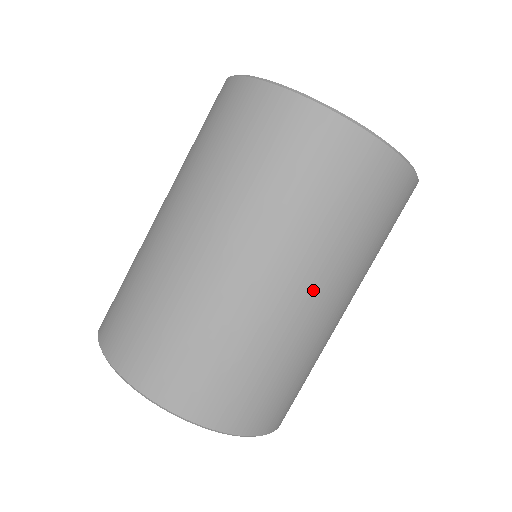
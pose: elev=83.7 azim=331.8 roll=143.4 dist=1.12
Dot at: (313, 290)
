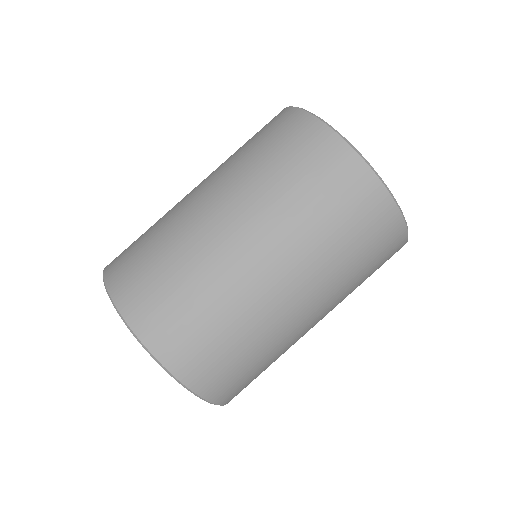
Dot at: (320, 319)
